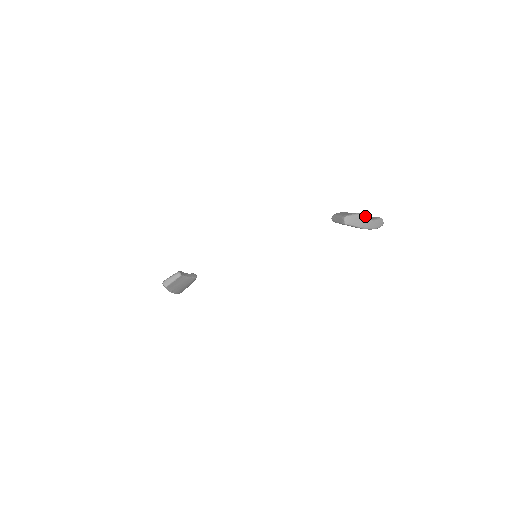
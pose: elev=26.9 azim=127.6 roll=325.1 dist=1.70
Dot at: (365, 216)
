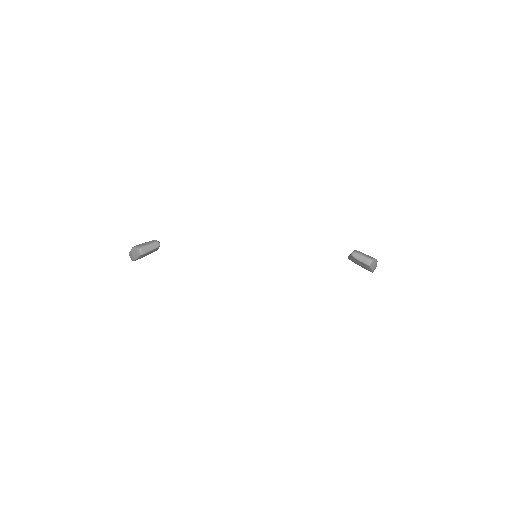
Dot at: occluded
